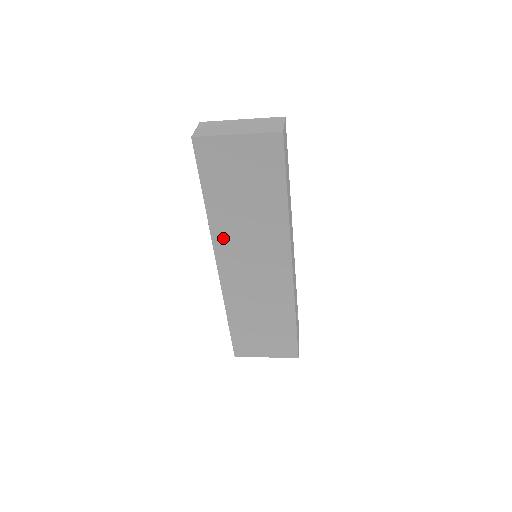
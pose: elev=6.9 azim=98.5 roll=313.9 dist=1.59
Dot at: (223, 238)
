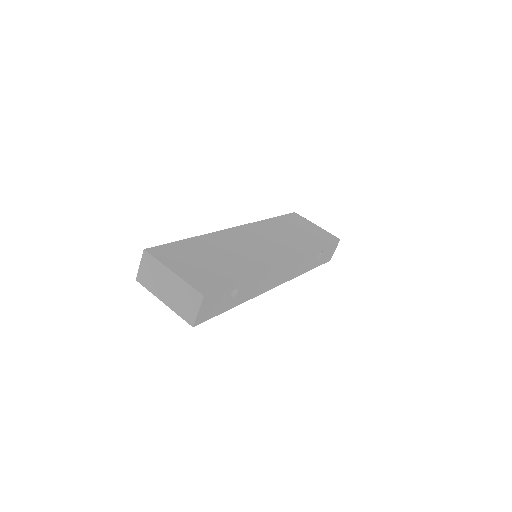
Dot at: occluded
